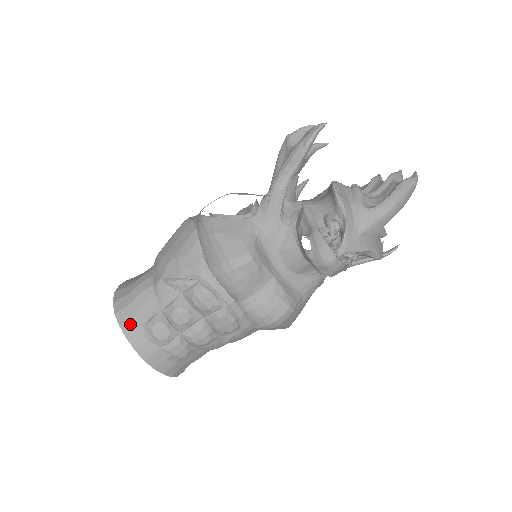
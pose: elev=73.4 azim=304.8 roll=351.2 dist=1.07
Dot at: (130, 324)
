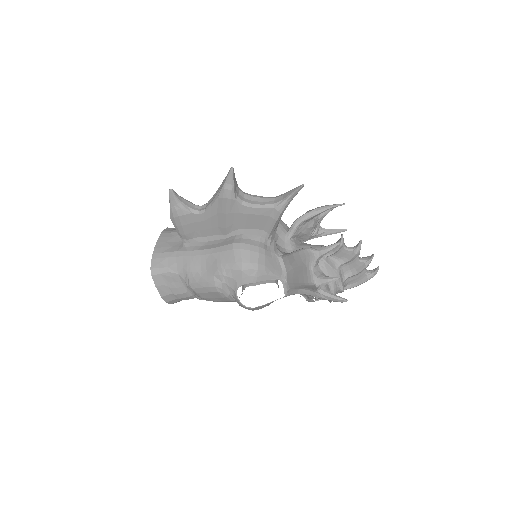
Dot at: occluded
